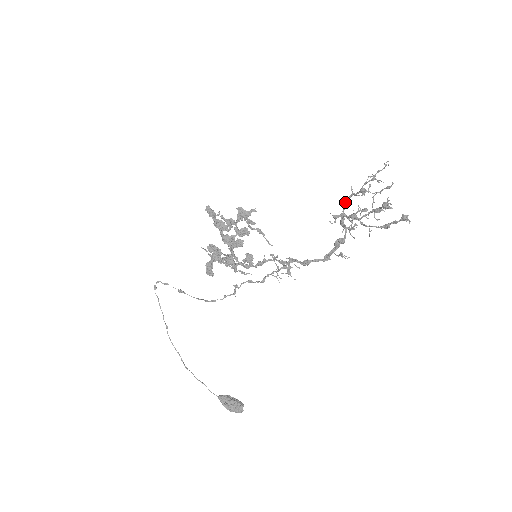
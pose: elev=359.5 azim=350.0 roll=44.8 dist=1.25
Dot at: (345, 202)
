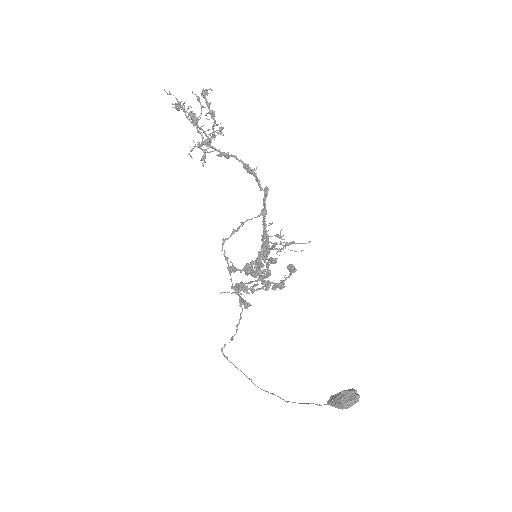
Dot at: occluded
